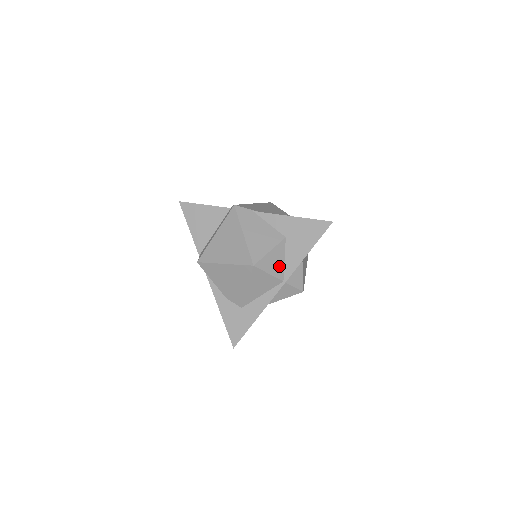
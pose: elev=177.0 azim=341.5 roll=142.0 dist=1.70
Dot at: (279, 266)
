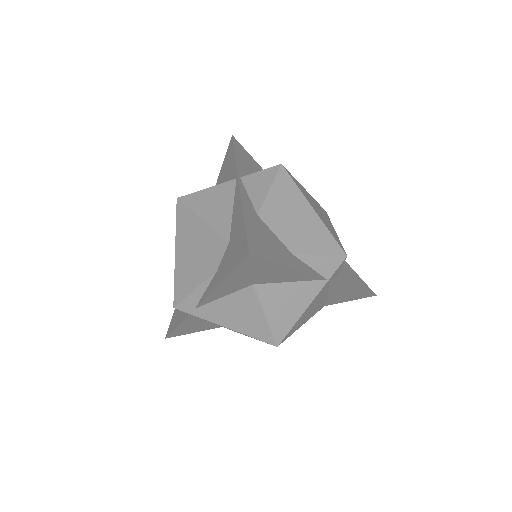
Dot at: occluded
